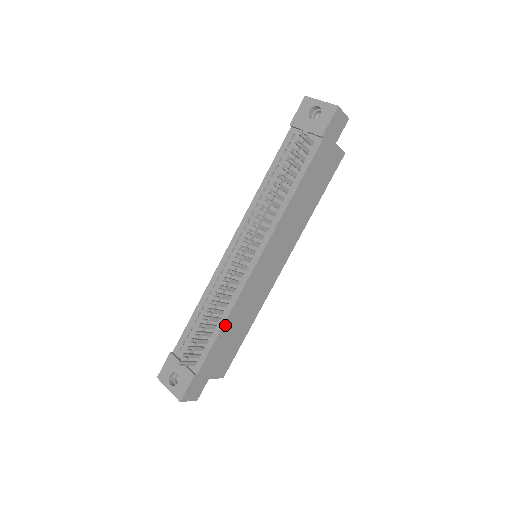
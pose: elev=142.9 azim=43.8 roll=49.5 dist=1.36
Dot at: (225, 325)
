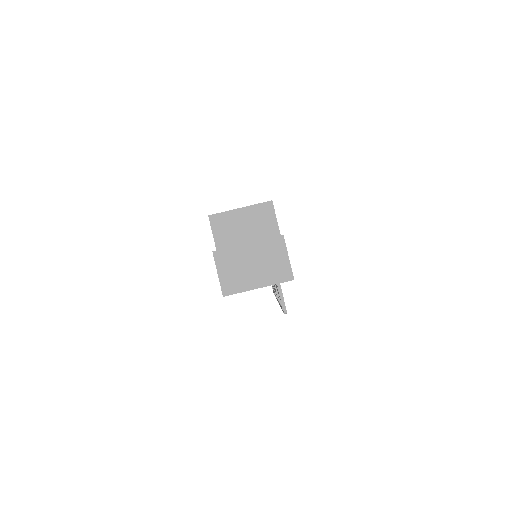
Dot at: occluded
